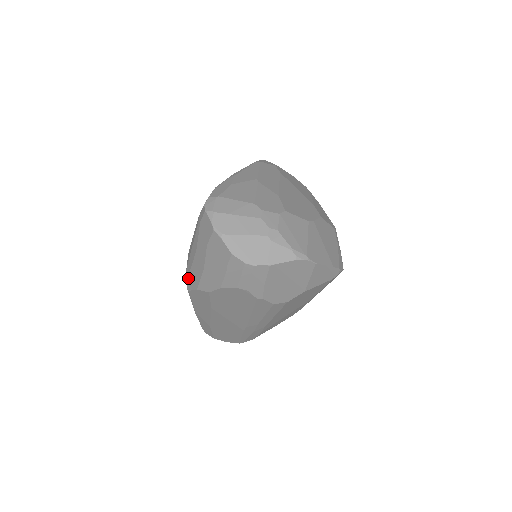
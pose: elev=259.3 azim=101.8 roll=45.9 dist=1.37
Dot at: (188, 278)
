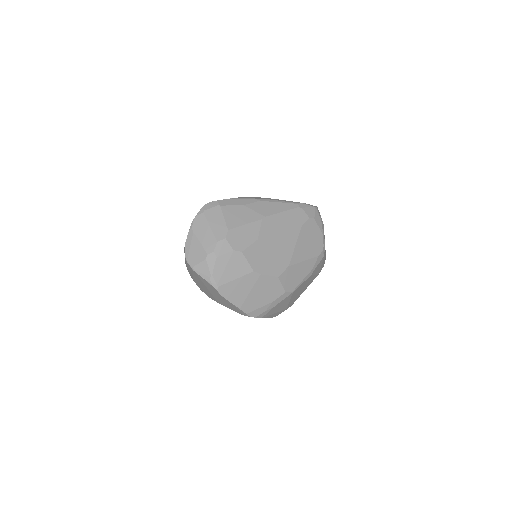
Dot at: occluded
